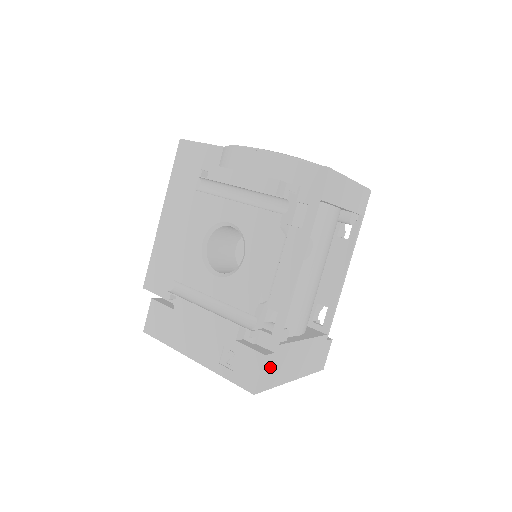
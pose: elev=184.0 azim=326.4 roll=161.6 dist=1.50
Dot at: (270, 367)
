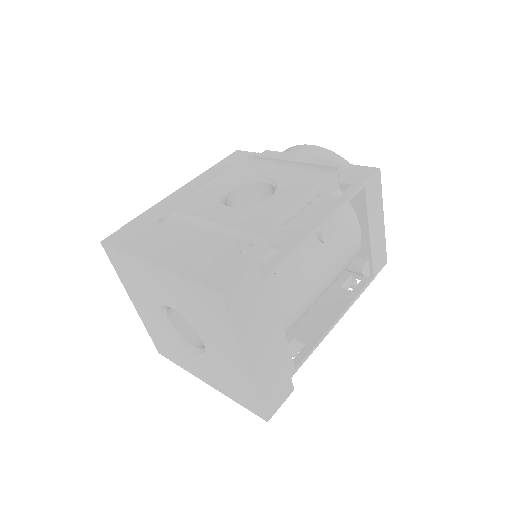
Dot at: (249, 289)
